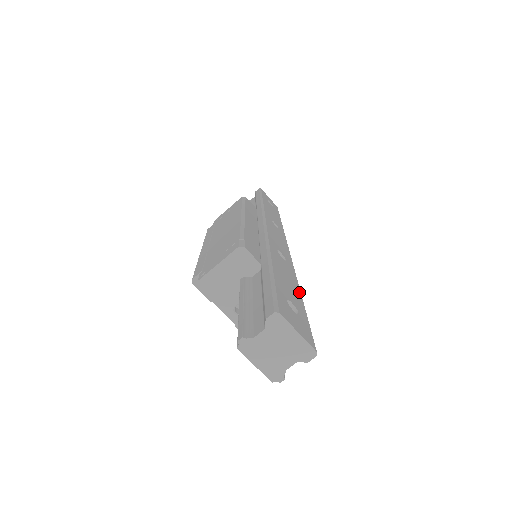
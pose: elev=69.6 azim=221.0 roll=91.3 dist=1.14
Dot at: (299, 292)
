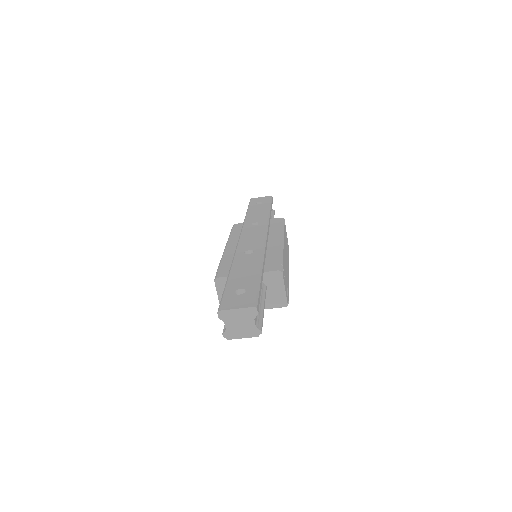
Dot at: (258, 269)
